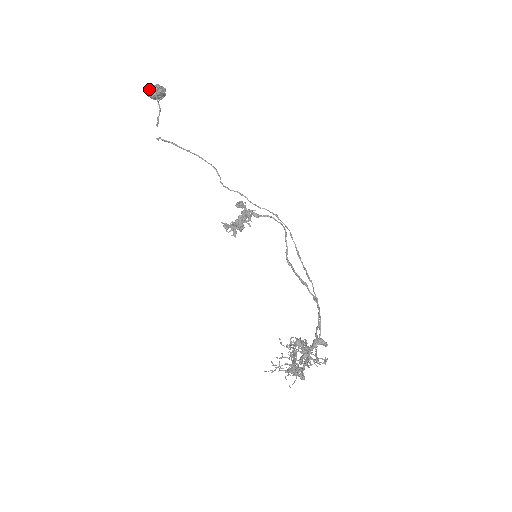
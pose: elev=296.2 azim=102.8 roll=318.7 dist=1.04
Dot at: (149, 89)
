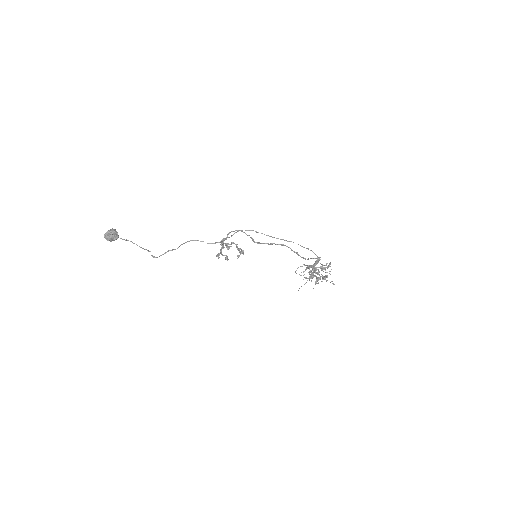
Dot at: (112, 238)
